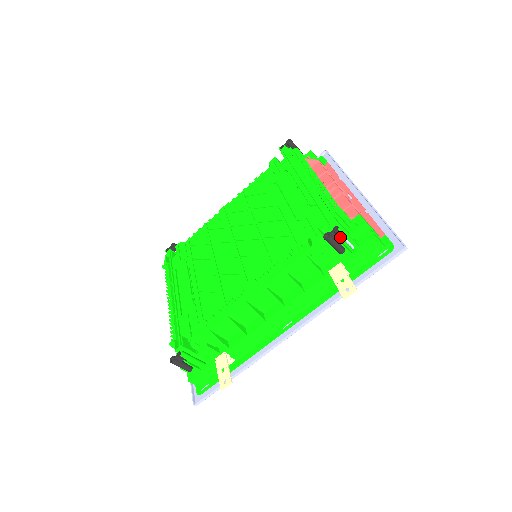
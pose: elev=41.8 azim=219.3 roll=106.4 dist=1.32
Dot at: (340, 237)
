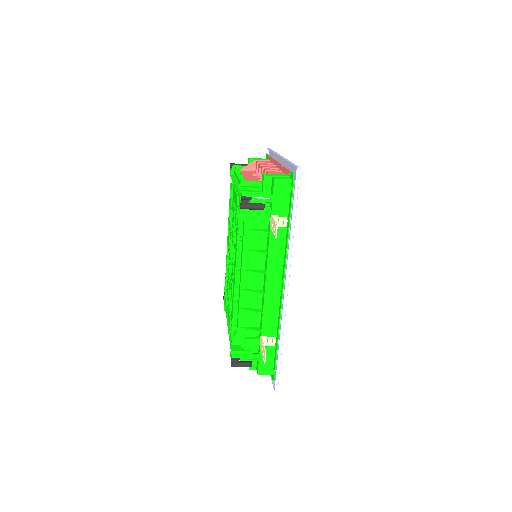
Dot at: (250, 199)
